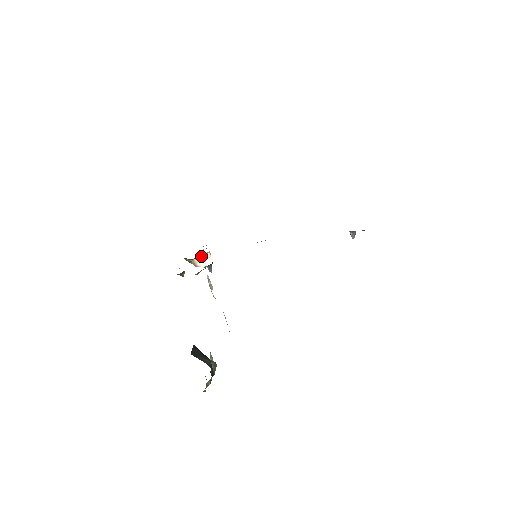
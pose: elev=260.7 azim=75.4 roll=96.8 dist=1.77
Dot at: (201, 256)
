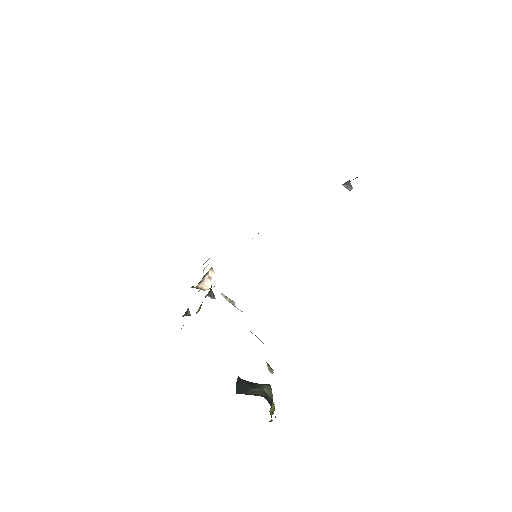
Dot at: (203, 278)
